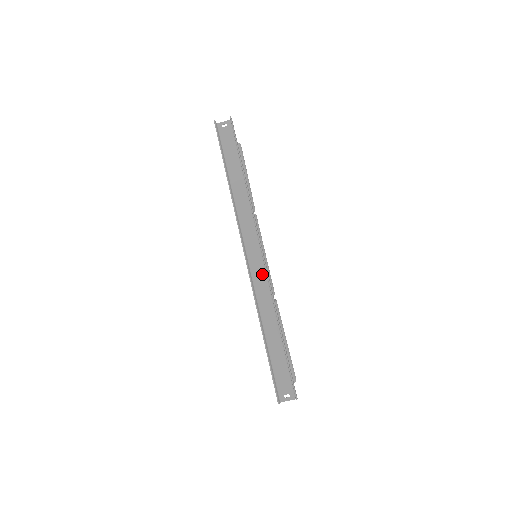
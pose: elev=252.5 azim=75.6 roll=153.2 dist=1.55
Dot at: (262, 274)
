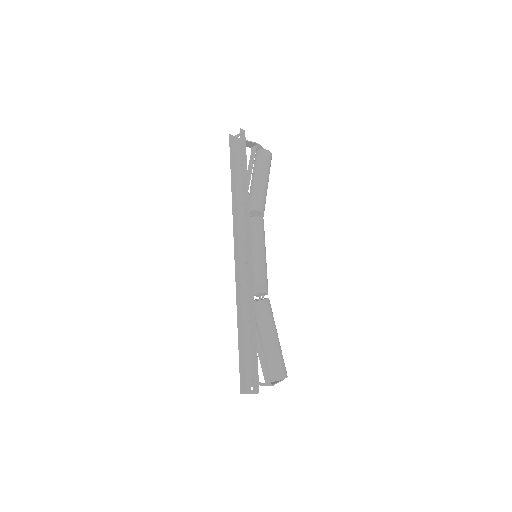
Dot at: occluded
